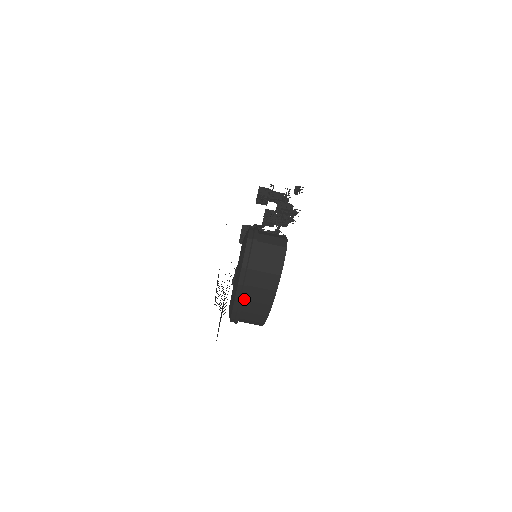
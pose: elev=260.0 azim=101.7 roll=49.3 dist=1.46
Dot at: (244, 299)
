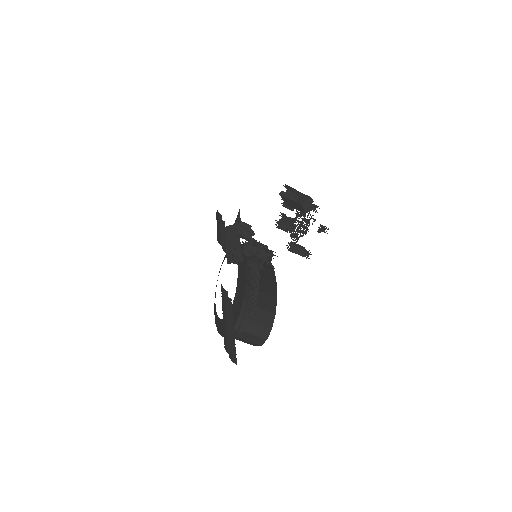
Dot at: occluded
